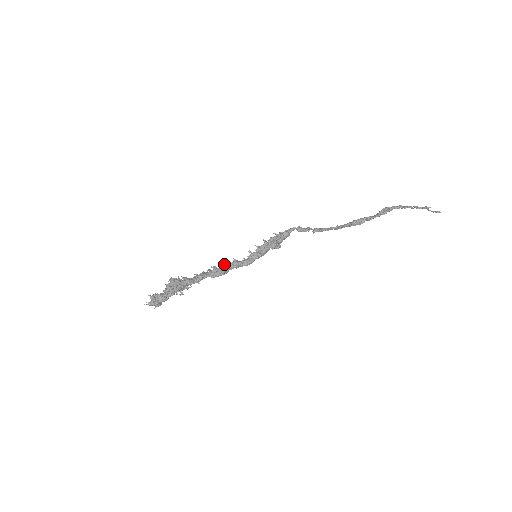
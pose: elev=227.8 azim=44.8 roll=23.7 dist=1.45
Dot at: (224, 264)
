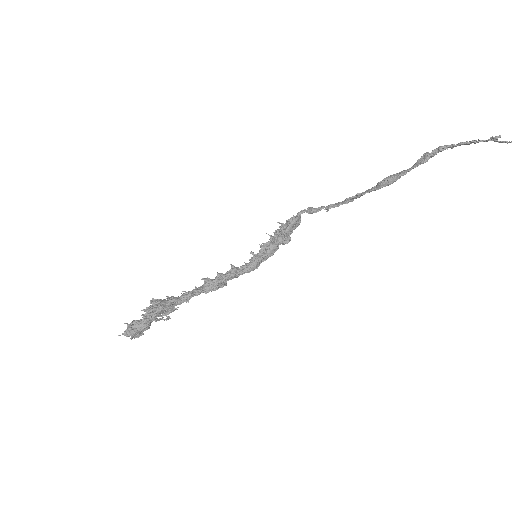
Dot at: (219, 273)
